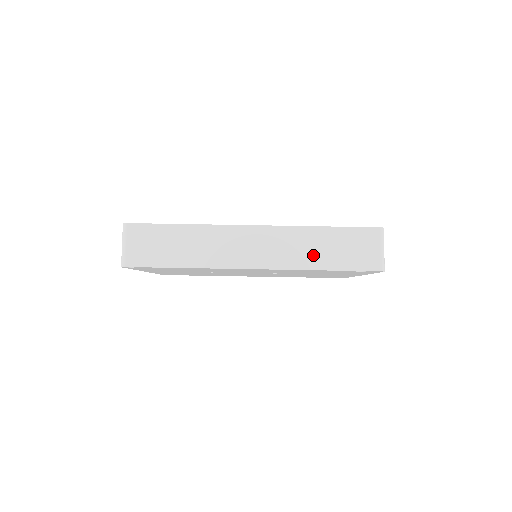
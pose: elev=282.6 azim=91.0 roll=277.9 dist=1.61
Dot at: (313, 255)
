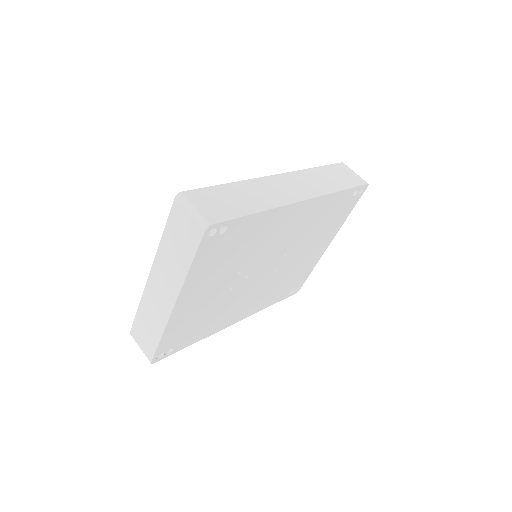
Dot at: (328, 183)
